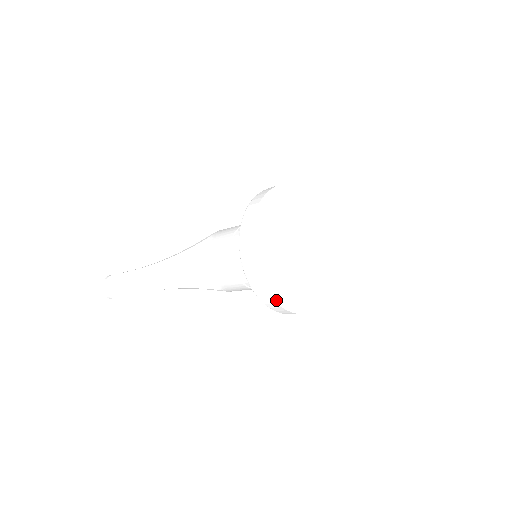
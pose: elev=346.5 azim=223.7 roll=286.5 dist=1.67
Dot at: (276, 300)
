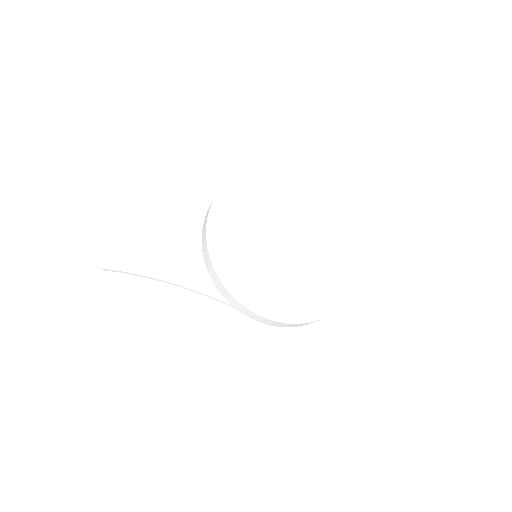
Dot at: (225, 282)
